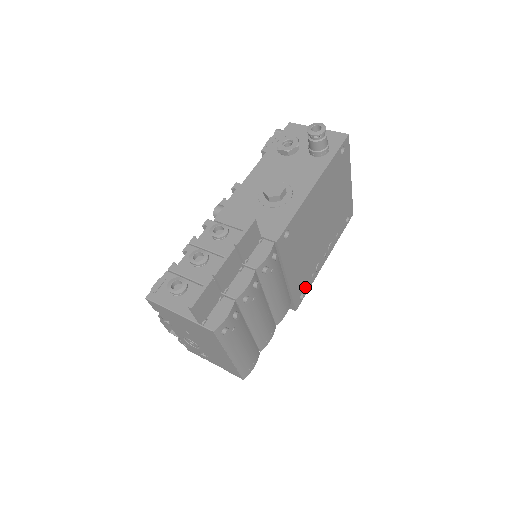
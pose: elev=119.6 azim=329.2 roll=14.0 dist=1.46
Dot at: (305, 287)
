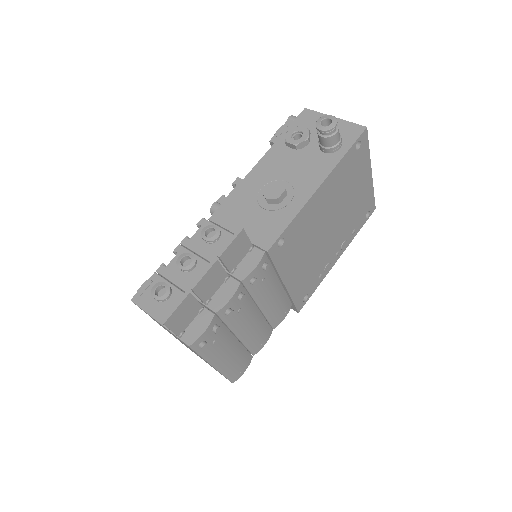
Dot at: (310, 289)
